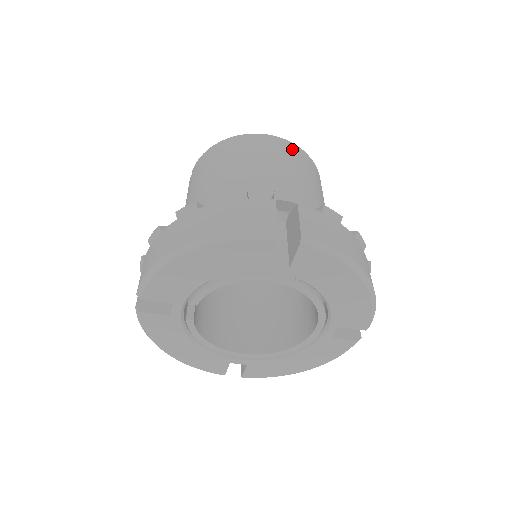
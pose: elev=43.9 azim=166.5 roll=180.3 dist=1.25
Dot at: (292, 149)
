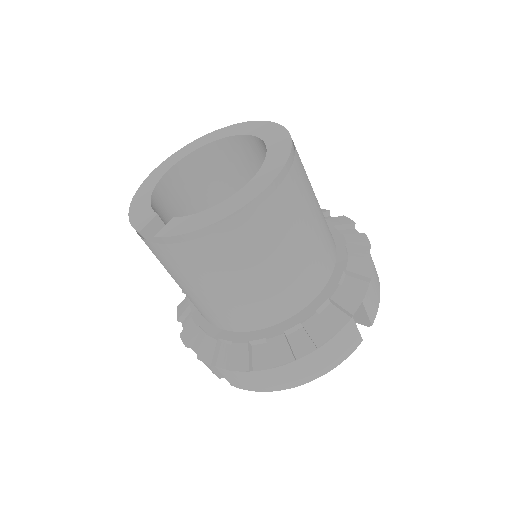
Dot at: (293, 175)
